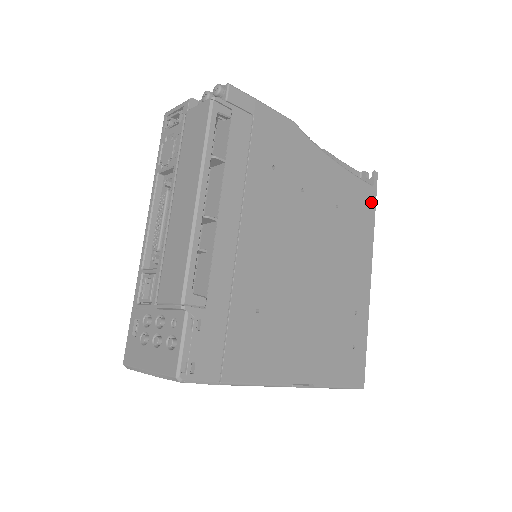
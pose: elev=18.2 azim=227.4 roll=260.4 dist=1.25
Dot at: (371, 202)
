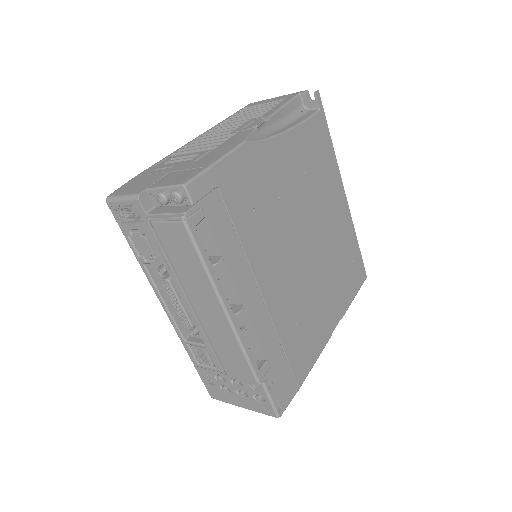
Dot at: (324, 129)
